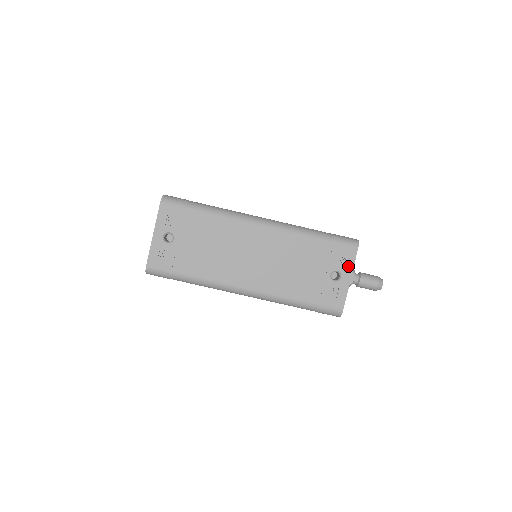
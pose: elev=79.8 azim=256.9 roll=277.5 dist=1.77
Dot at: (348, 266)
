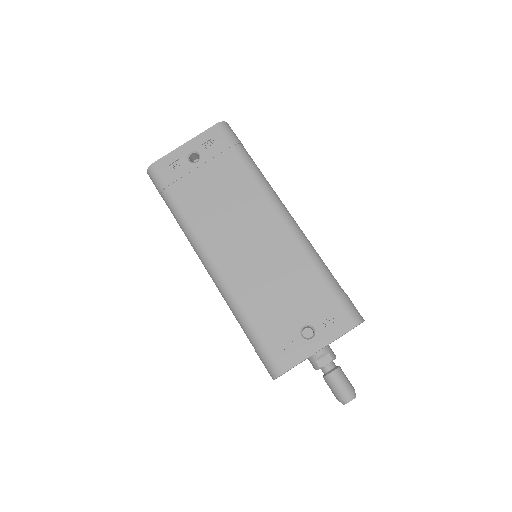
Dot at: (330, 334)
